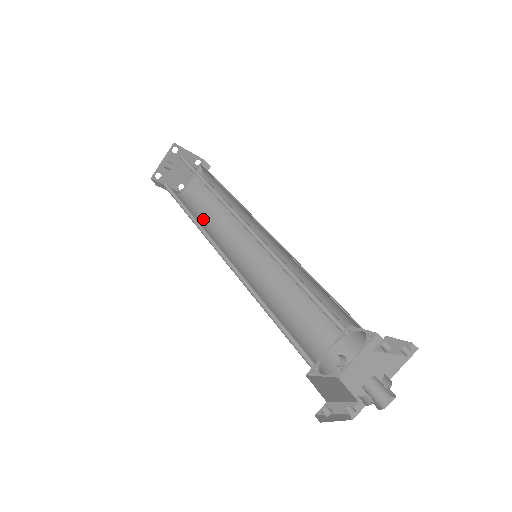
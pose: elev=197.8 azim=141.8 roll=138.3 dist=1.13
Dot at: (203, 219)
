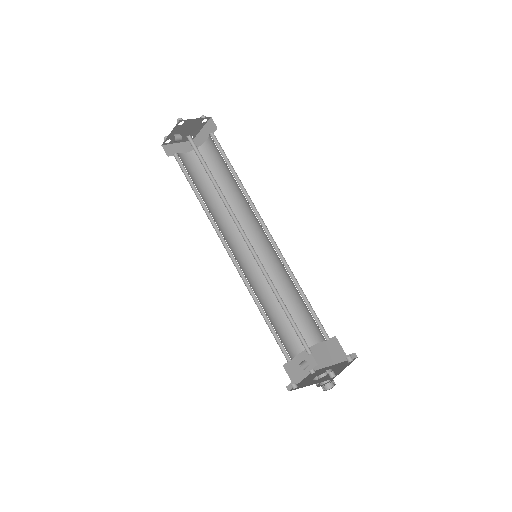
Dot at: (213, 190)
